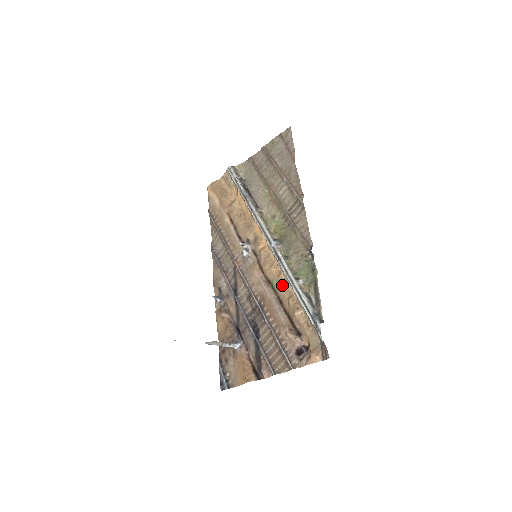
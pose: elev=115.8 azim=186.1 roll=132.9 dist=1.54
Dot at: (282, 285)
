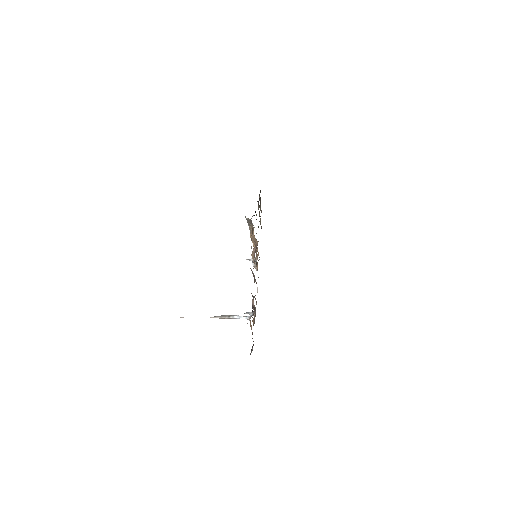
Dot at: occluded
